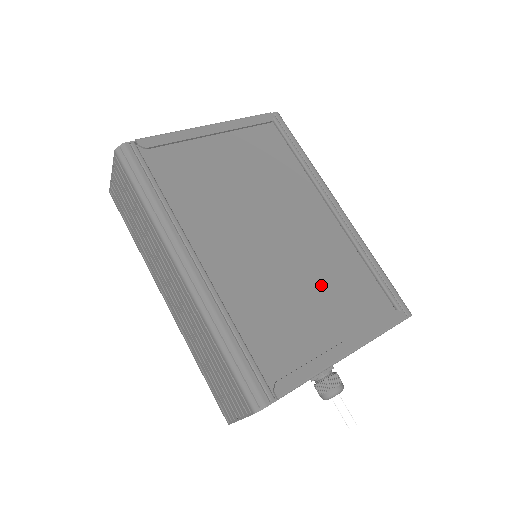
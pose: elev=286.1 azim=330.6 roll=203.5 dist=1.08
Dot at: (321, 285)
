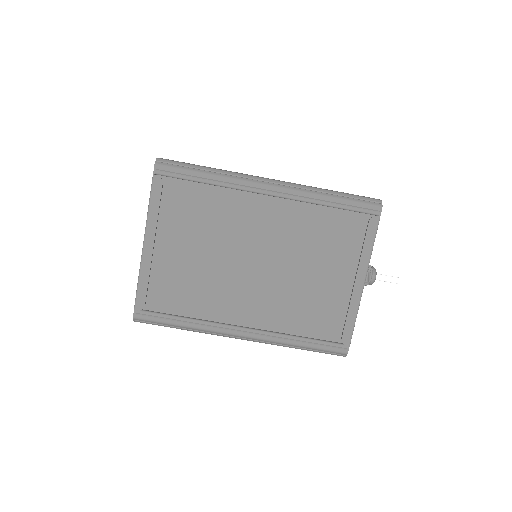
Dot at: (312, 257)
